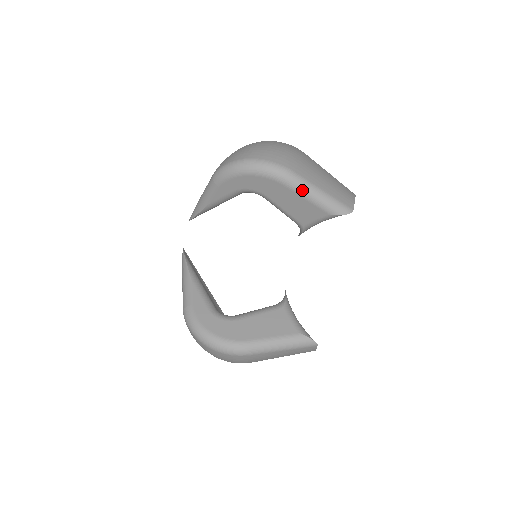
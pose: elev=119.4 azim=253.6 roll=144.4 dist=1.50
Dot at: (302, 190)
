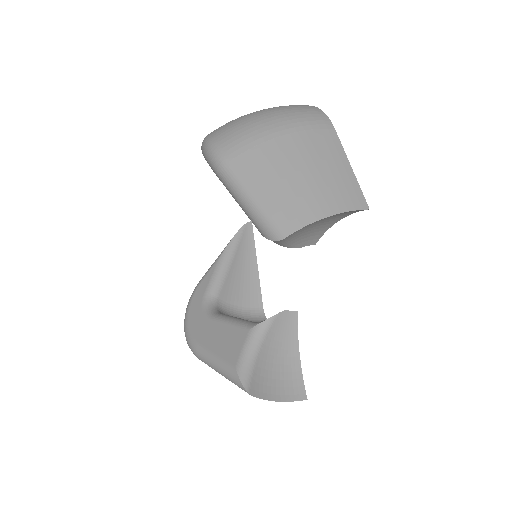
Dot at: (230, 190)
